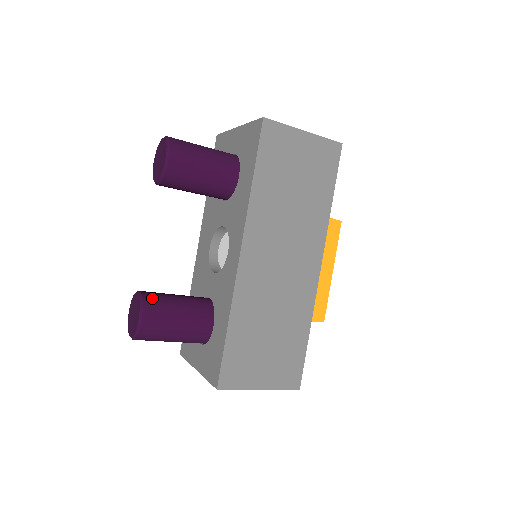
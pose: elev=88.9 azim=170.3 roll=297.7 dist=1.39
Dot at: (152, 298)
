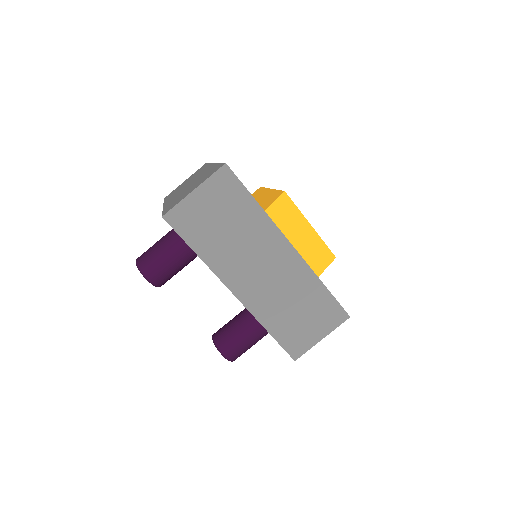
Dot at: (220, 339)
